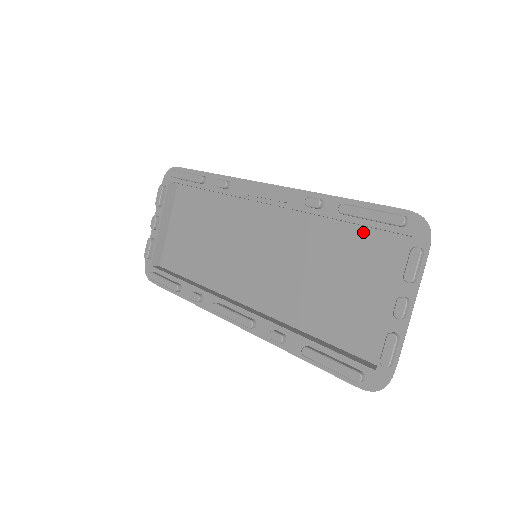
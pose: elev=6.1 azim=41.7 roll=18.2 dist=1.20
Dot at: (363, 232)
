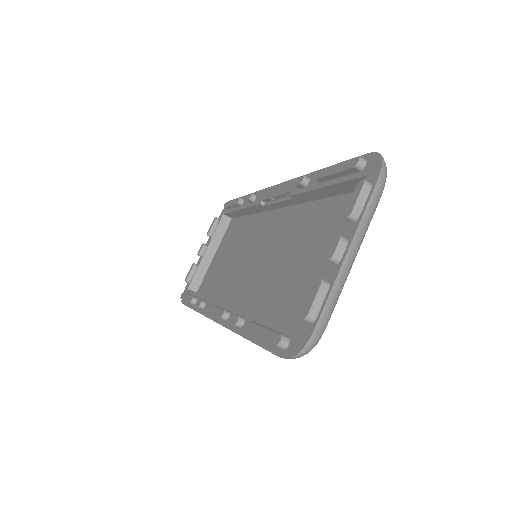
Dot at: (338, 201)
